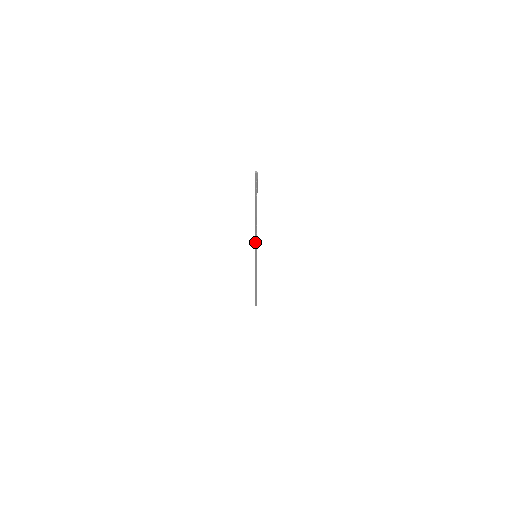
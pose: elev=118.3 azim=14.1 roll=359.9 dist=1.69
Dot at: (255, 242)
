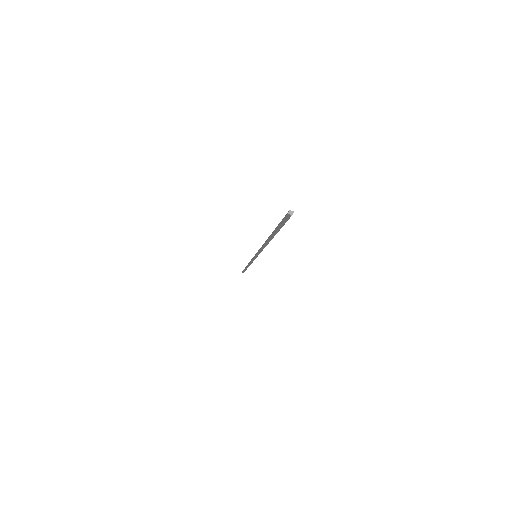
Dot at: (260, 252)
